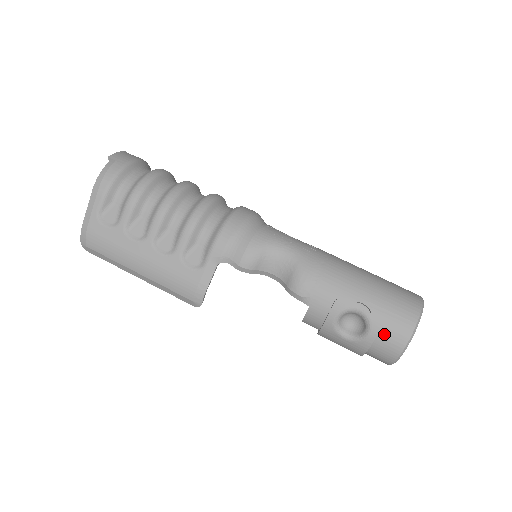
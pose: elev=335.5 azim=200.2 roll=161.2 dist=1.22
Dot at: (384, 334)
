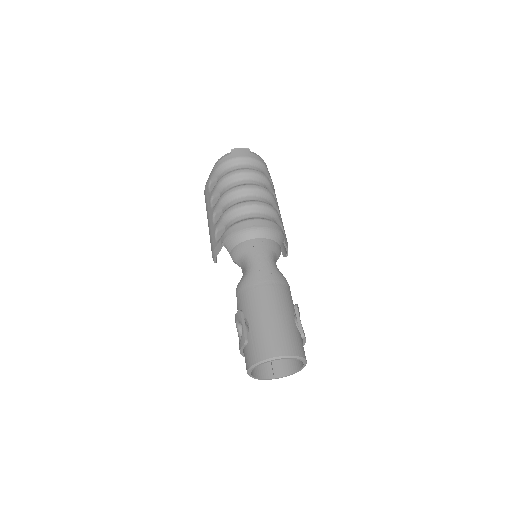
Dot at: (246, 352)
